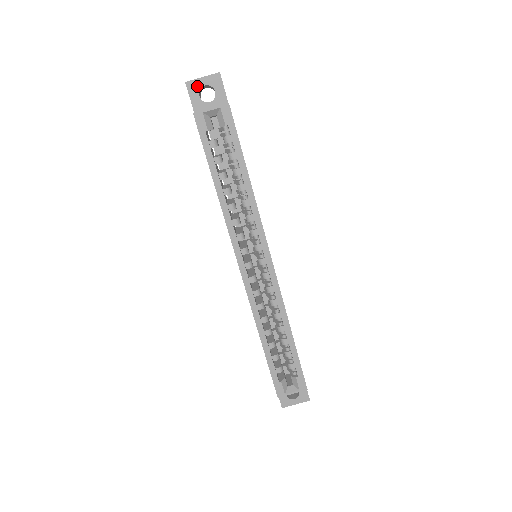
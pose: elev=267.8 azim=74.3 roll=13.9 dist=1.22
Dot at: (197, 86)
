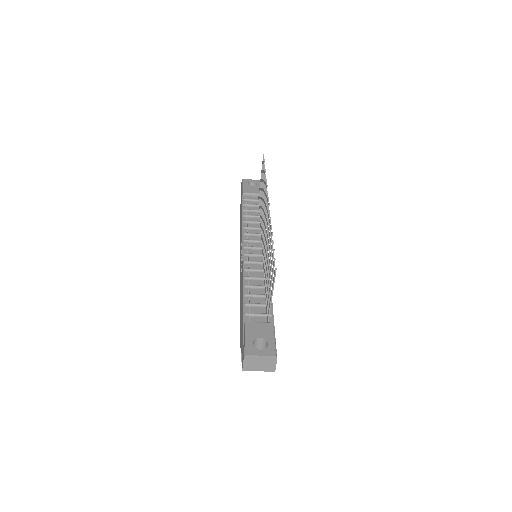
Dot at: occluded
